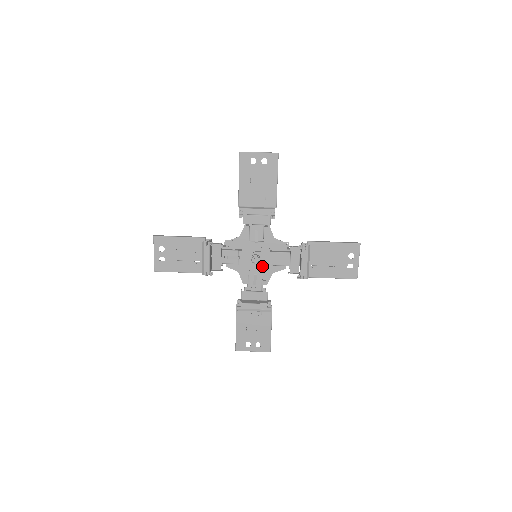
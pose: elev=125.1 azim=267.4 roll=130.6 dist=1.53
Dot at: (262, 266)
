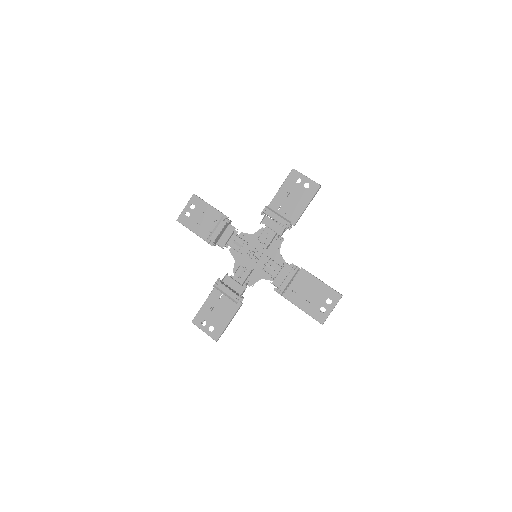
Dot at: (254, 264)
